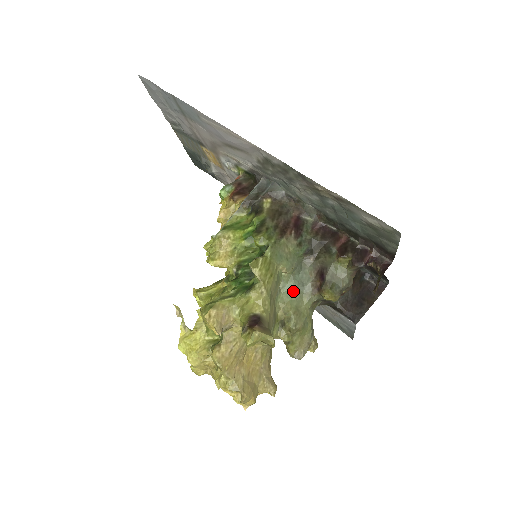
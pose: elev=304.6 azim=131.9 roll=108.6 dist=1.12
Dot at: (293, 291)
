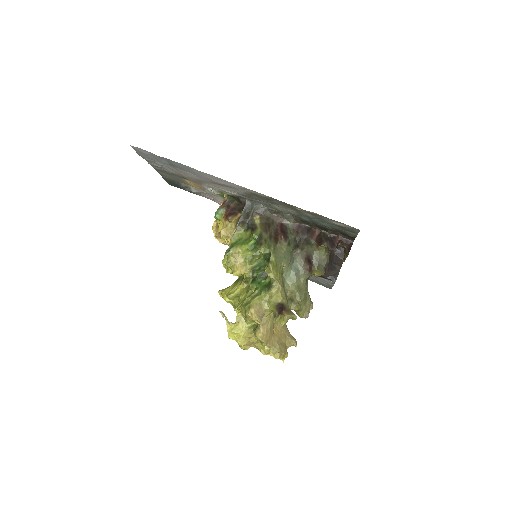
Dot at: (293, 276)
